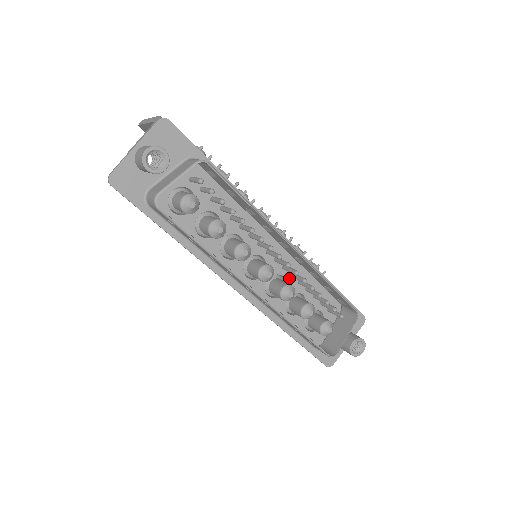
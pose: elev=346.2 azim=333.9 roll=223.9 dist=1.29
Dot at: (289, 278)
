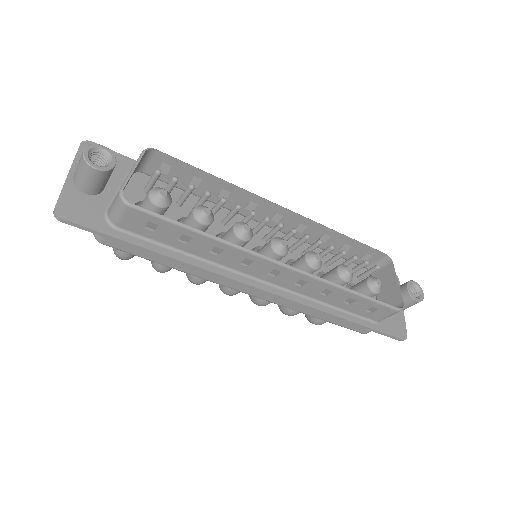
Dot at: occluded
